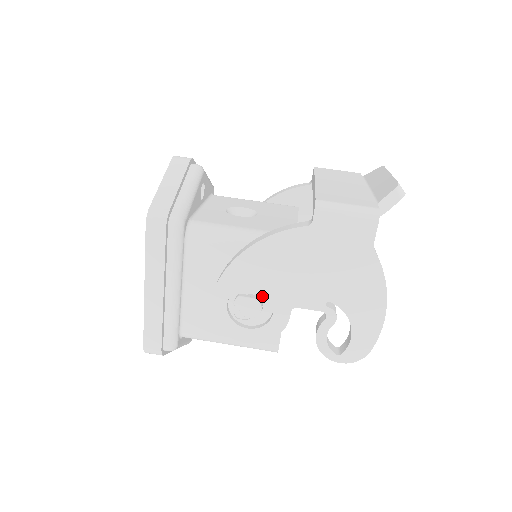
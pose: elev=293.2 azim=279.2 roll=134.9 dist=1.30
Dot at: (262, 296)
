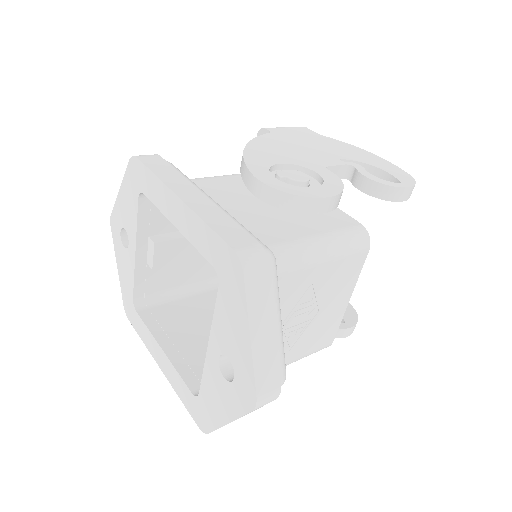
Dot at: occluded
